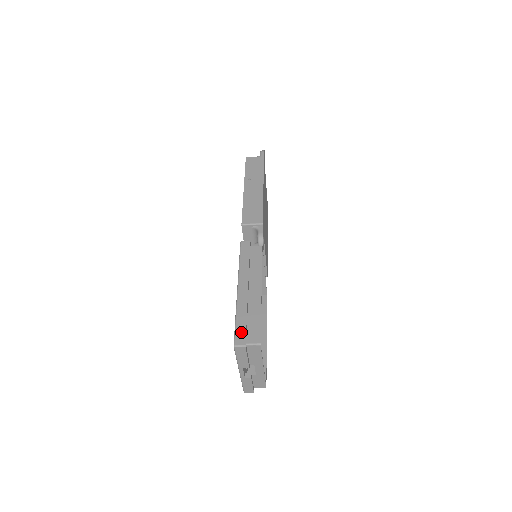
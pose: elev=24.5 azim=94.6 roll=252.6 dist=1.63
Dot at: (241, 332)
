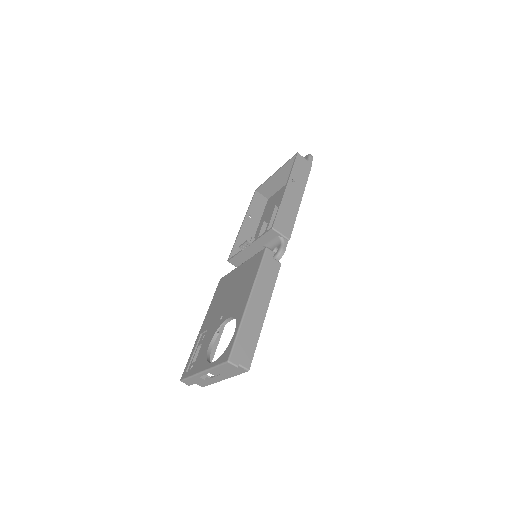
Dot at: (239, 350)
